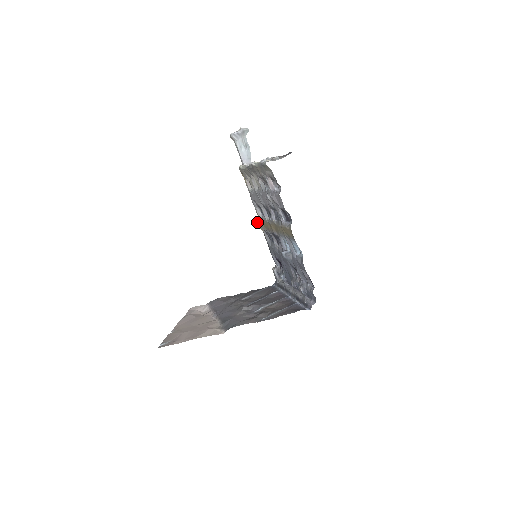
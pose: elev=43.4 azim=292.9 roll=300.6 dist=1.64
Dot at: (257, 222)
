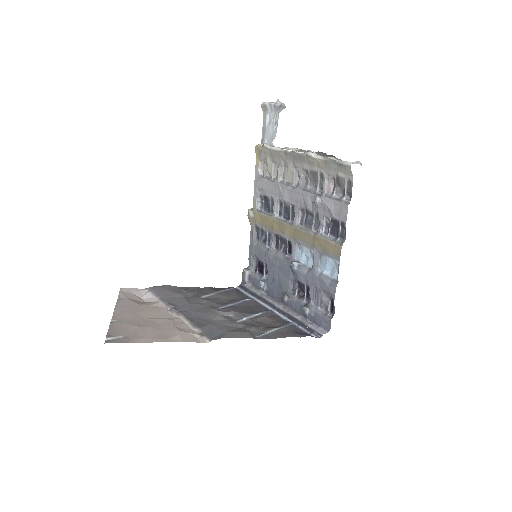
Dot at: (251, 213)
